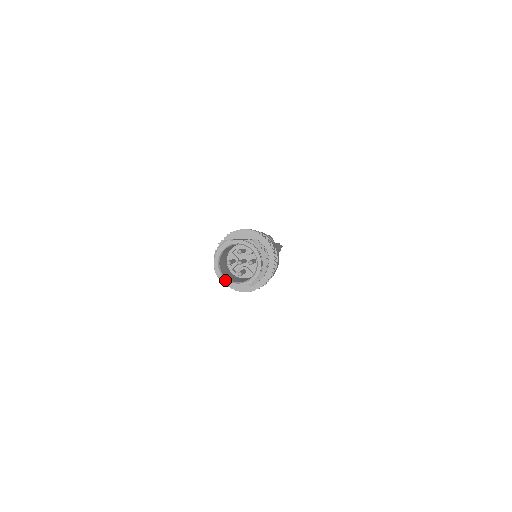
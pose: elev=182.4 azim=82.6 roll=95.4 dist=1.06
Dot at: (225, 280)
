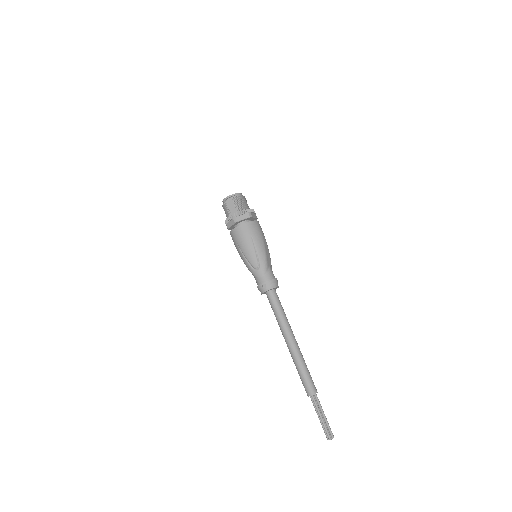
Dot at: (224, 200)
